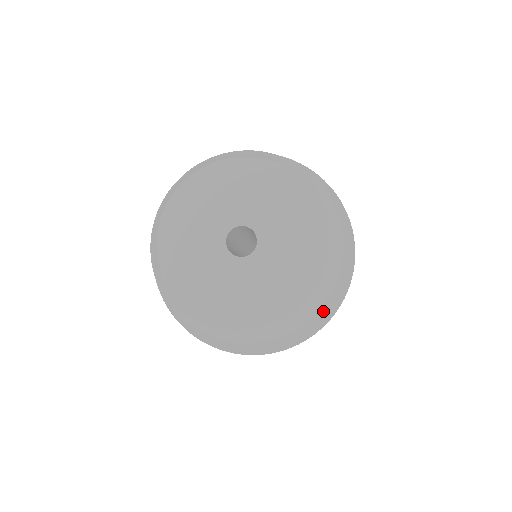
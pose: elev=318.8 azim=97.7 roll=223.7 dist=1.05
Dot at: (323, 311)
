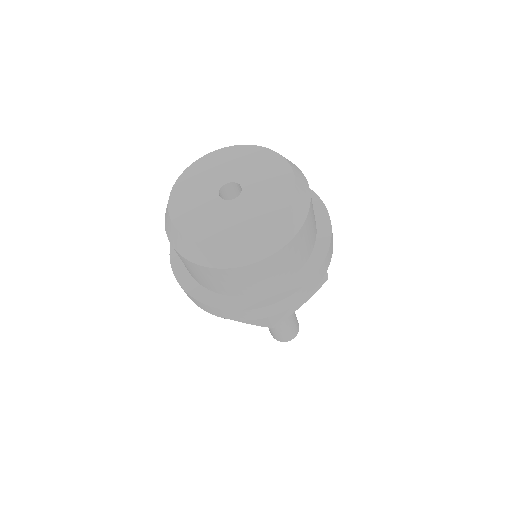
Dot at: (254, 300)
